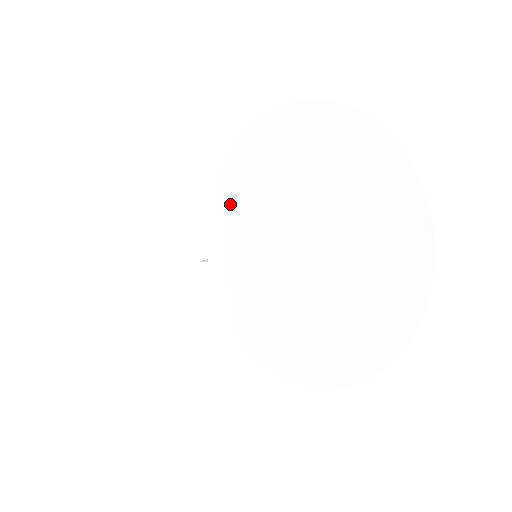
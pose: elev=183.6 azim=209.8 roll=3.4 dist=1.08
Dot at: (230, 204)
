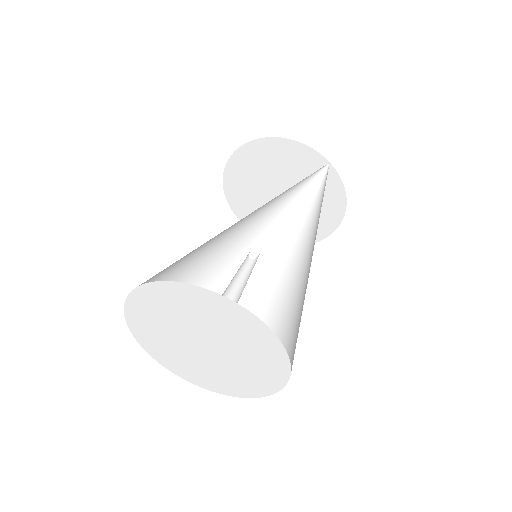
Dot at: (158, 355)
